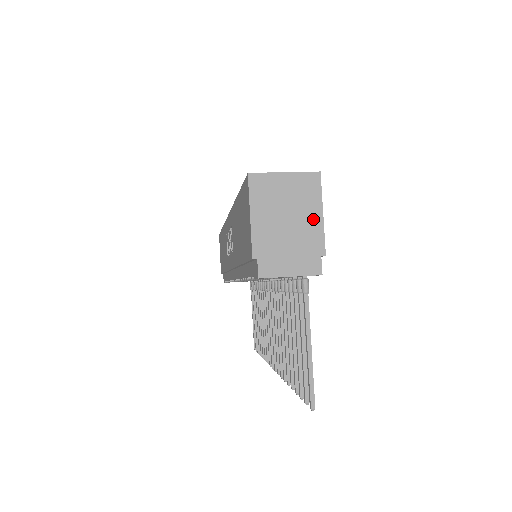
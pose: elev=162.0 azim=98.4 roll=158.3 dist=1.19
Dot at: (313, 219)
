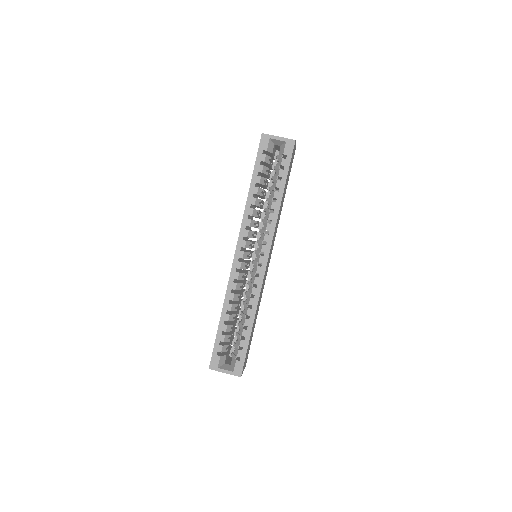
Dot at: occluded
